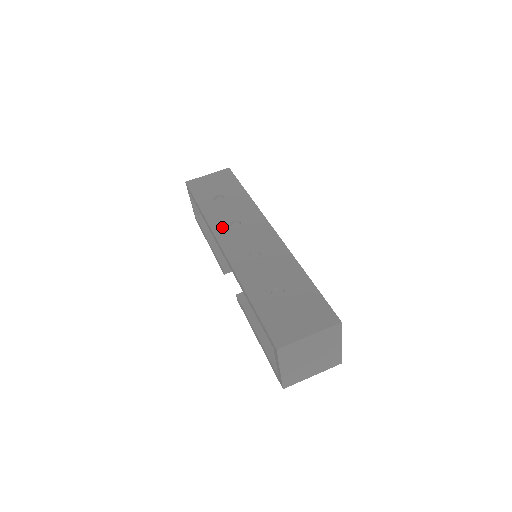
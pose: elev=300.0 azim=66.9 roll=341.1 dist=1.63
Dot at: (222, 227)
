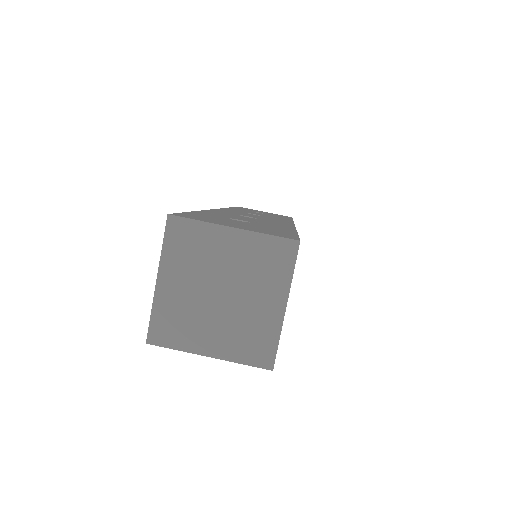
Dot at: occluded
